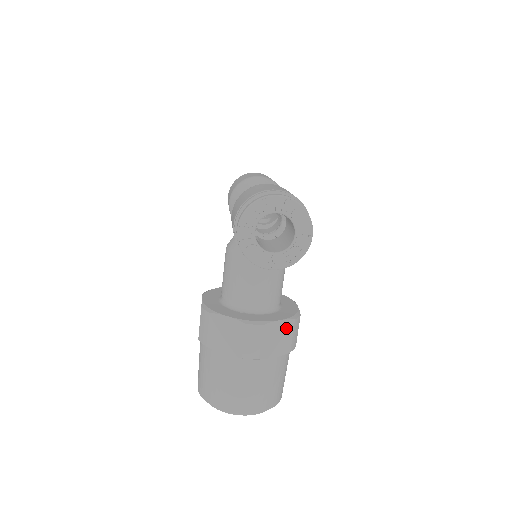
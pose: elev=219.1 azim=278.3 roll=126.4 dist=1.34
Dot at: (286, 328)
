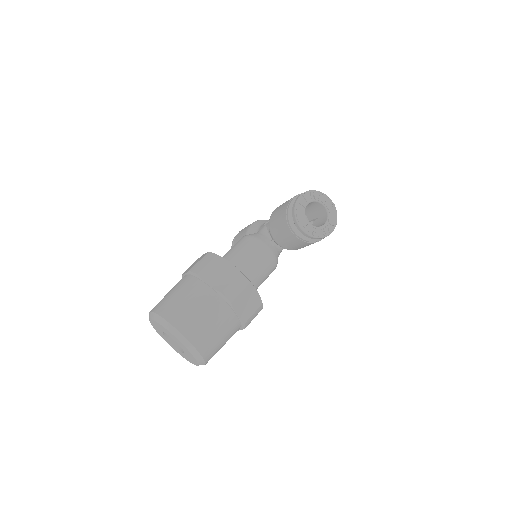
Dot at: (256, 302)
